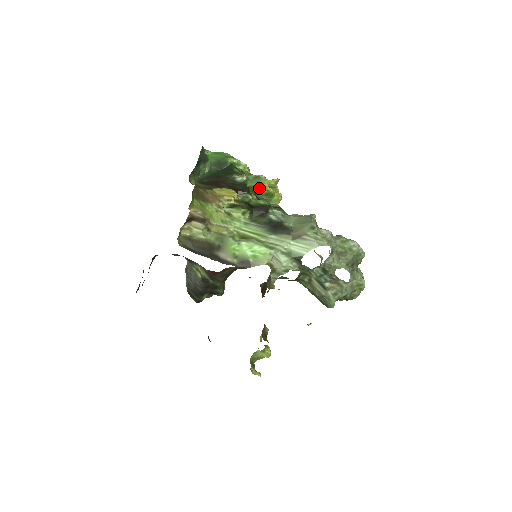
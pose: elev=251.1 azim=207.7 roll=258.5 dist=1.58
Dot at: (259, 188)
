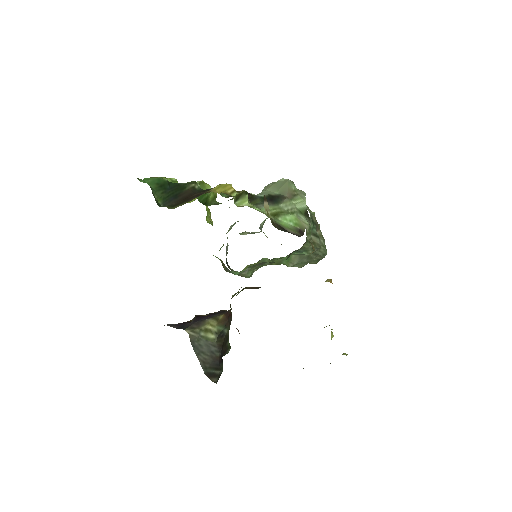
Dot at: (207, 194)
